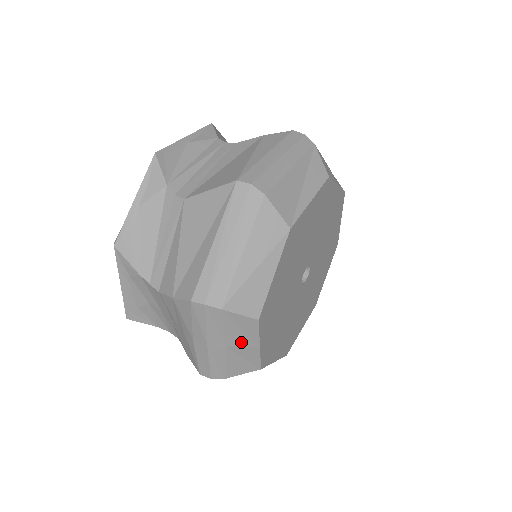
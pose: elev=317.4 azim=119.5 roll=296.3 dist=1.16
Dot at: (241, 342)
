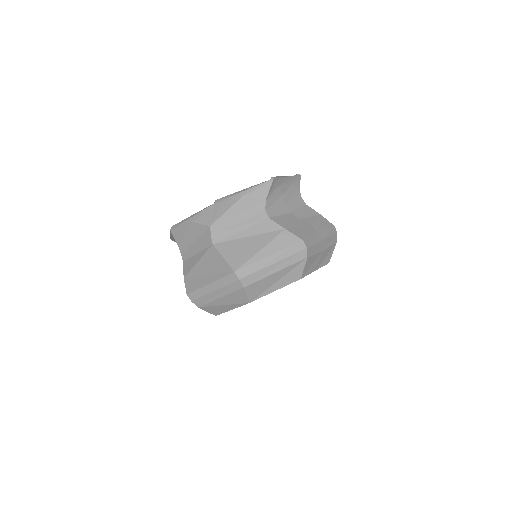
Dot at: occluded
